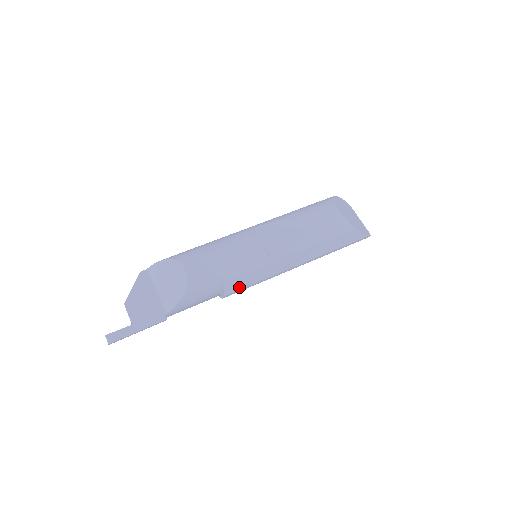
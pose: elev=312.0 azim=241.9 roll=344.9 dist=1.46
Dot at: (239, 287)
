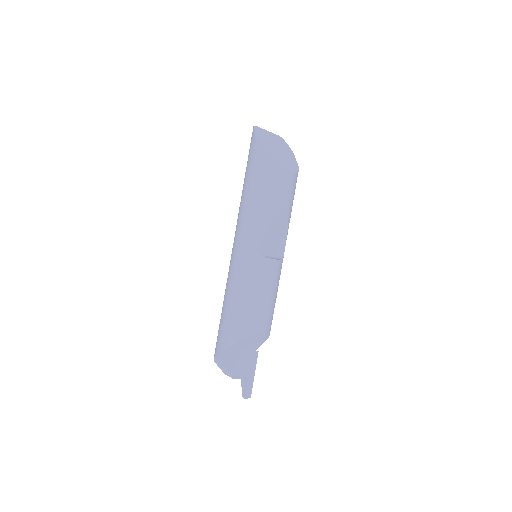
Dot at: occluded
